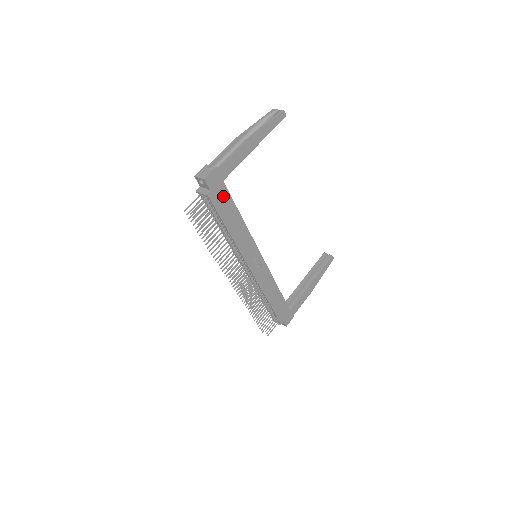
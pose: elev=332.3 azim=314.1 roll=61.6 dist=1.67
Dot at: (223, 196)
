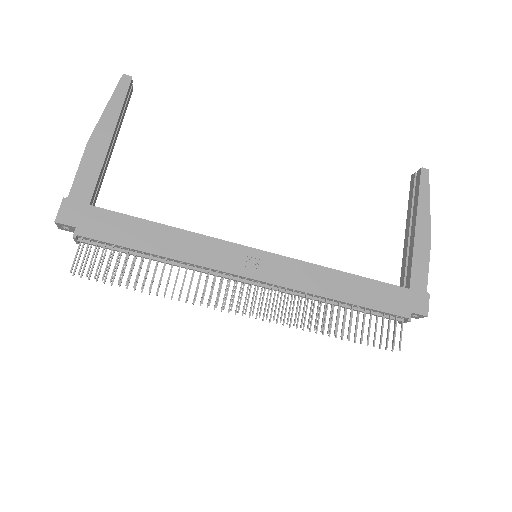
Dot at: (106, 221)
